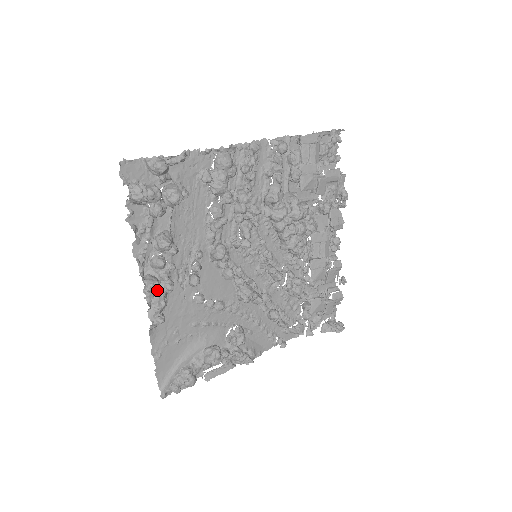
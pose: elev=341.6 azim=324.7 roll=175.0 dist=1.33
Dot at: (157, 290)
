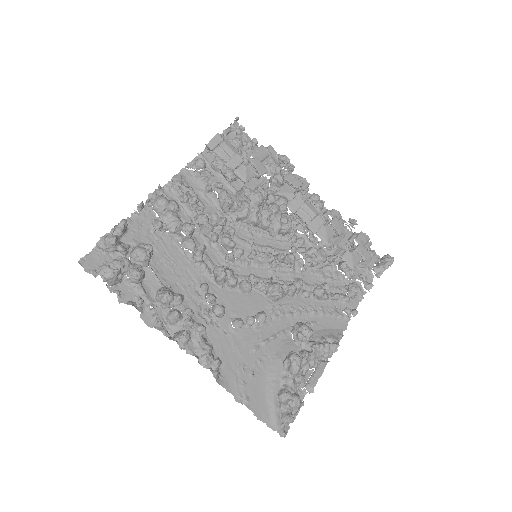
Dot at: (192, 339)
